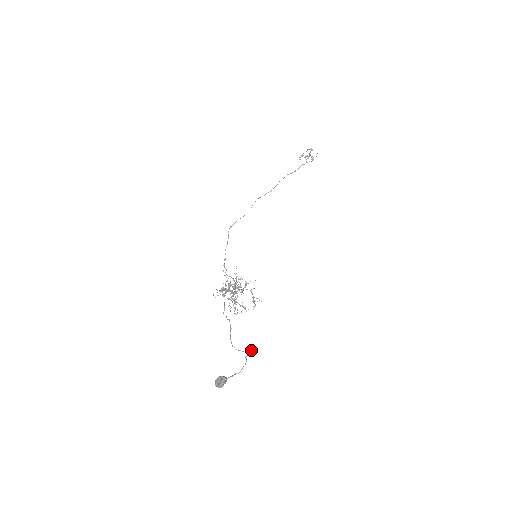
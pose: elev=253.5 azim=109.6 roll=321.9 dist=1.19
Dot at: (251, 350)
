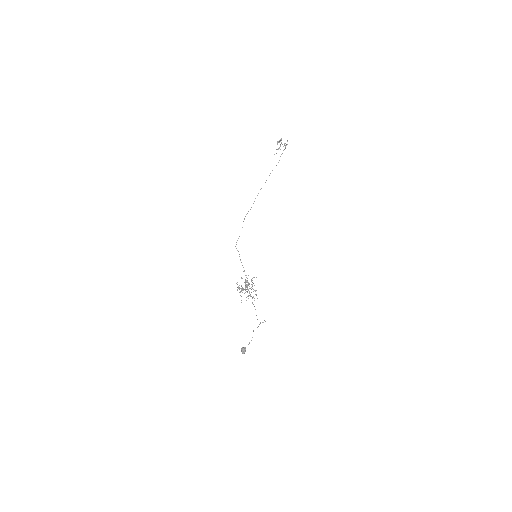
Dot at: occluded
